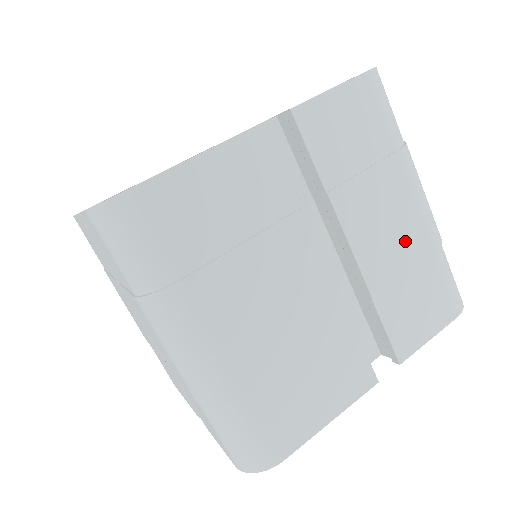
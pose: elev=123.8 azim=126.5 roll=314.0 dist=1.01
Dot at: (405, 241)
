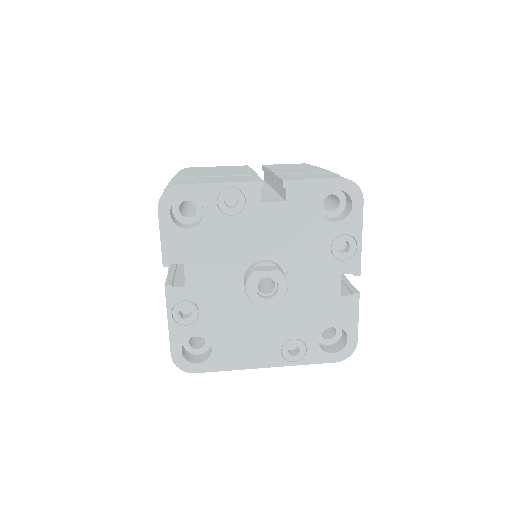
Dot at: occluded
